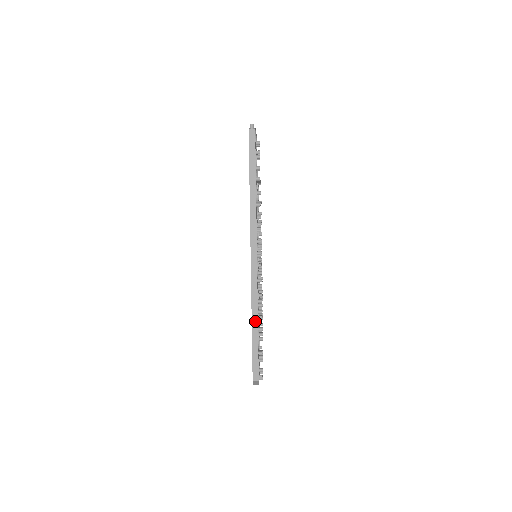
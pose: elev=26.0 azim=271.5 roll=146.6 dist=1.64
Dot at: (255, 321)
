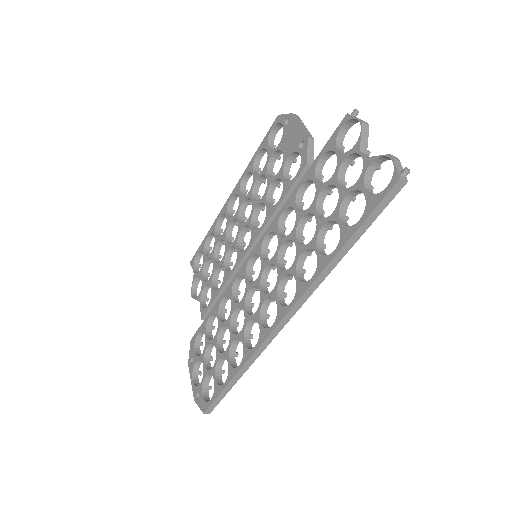
Dot at: (242, 371)
